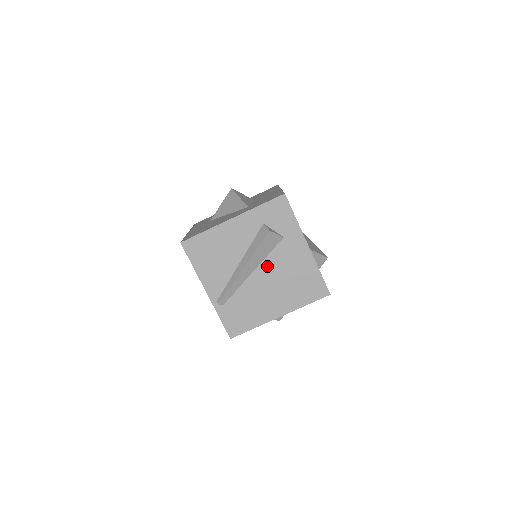
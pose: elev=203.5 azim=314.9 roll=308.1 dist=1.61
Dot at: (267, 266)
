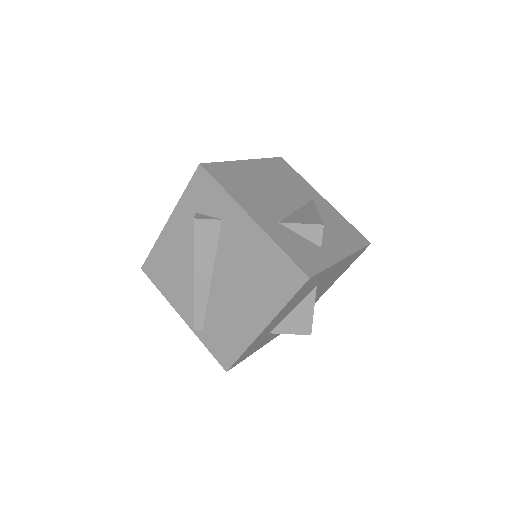
Dot at: (222, 265)
